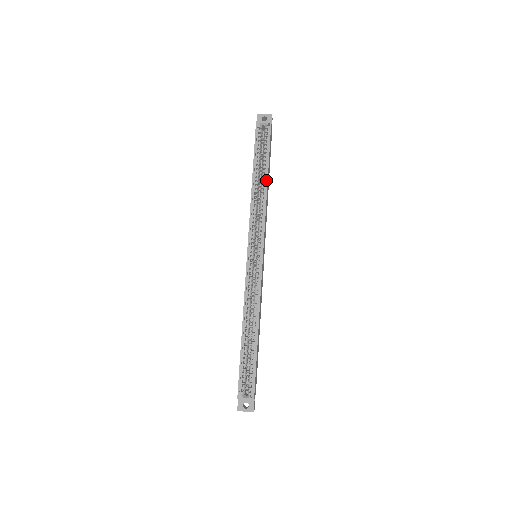
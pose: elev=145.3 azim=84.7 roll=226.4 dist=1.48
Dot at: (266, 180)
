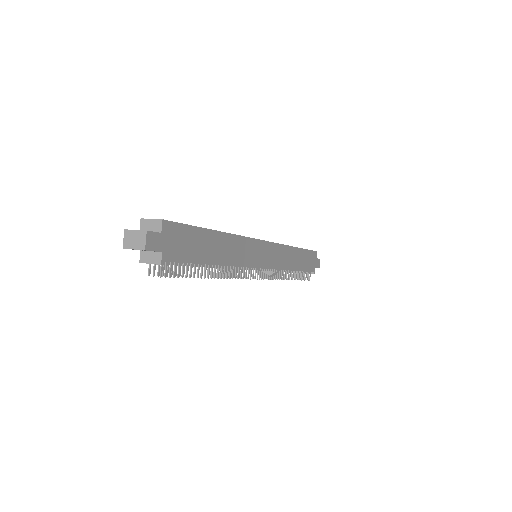
Dot at: (296, 247)
